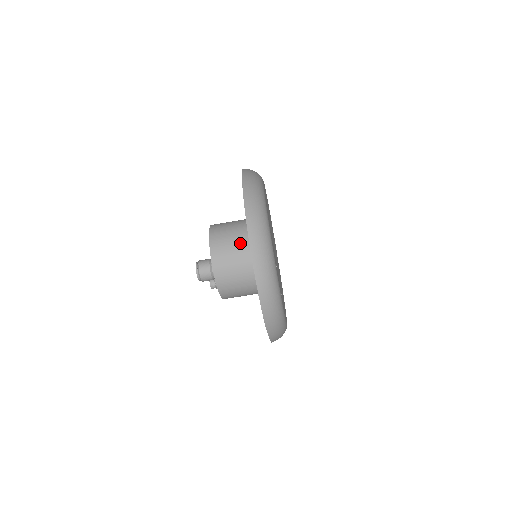
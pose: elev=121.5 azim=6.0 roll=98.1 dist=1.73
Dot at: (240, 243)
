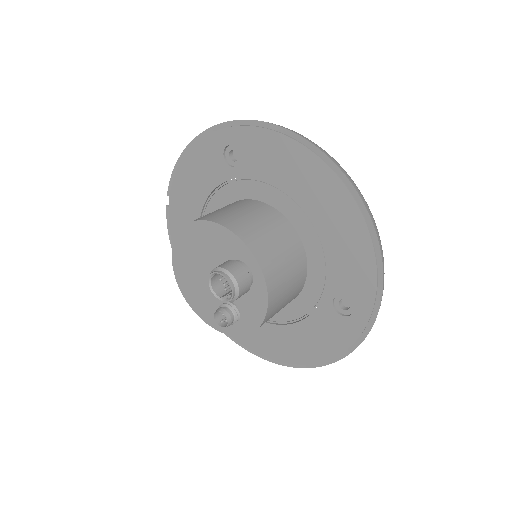
Dot at: (265, 217)
